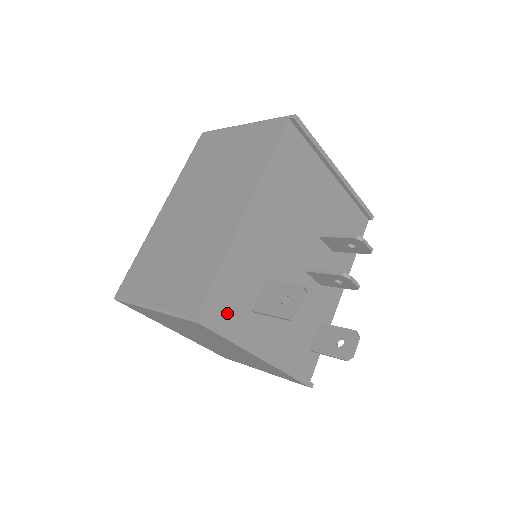
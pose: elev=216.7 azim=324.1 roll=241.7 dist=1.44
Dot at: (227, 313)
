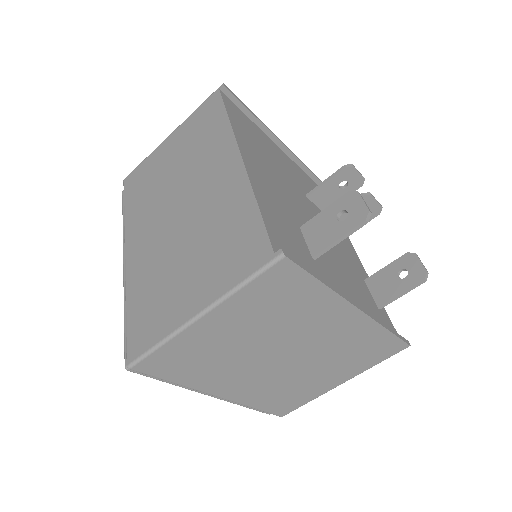
Dot at: (295, 256)
